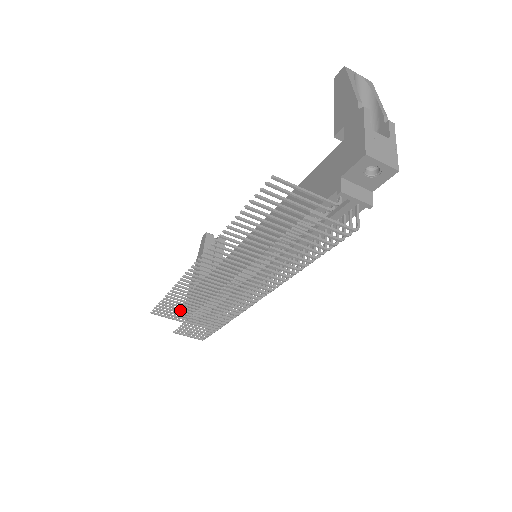
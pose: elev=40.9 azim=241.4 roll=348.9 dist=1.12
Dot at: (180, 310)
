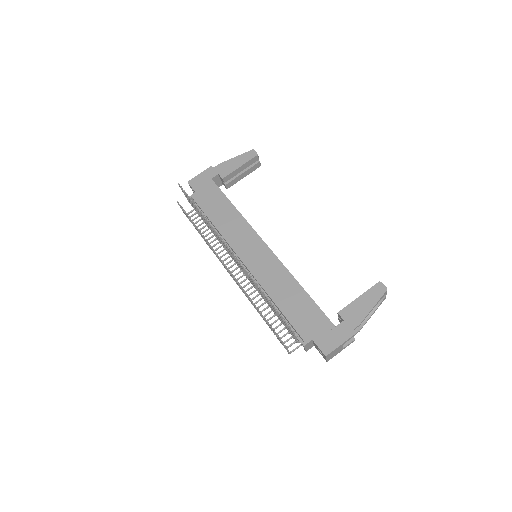
Dot at: (194, 207)
